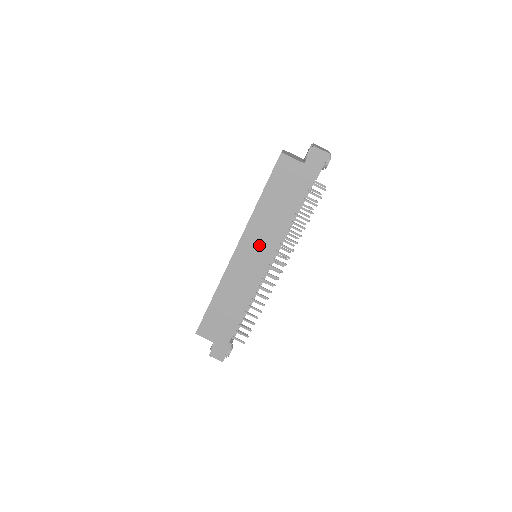
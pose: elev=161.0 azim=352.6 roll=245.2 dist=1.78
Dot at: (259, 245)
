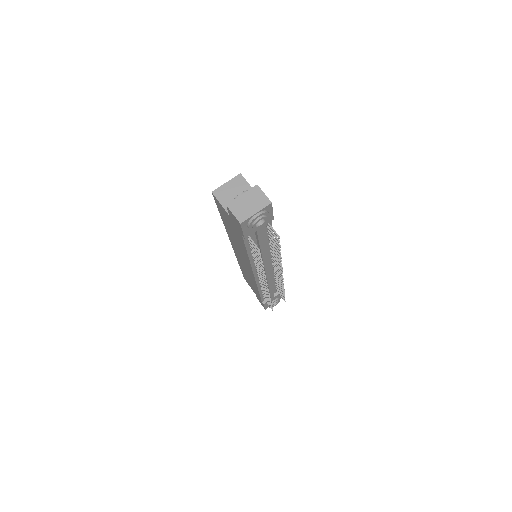
Dot at: (241, 255)
